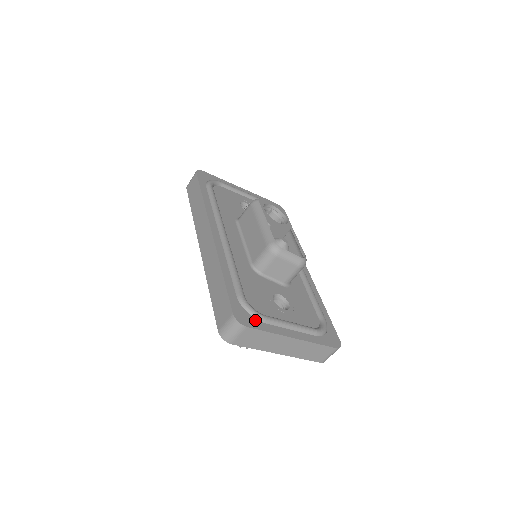
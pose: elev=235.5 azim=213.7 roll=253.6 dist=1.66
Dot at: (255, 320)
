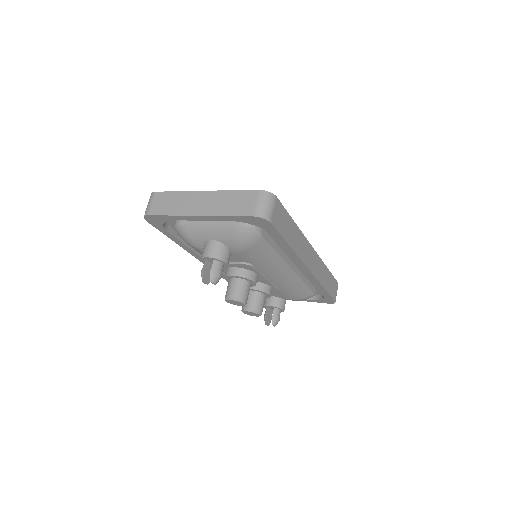
Dot at: occluded
